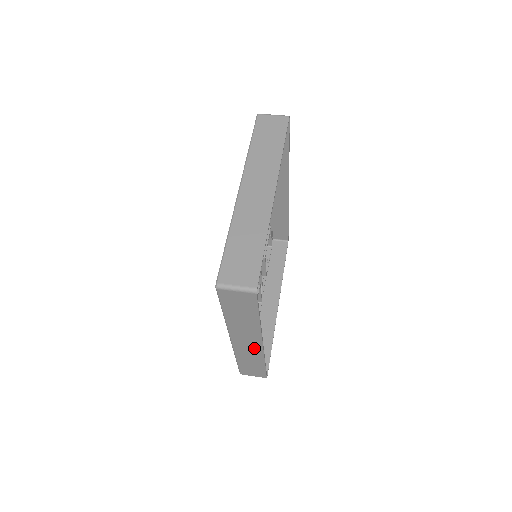
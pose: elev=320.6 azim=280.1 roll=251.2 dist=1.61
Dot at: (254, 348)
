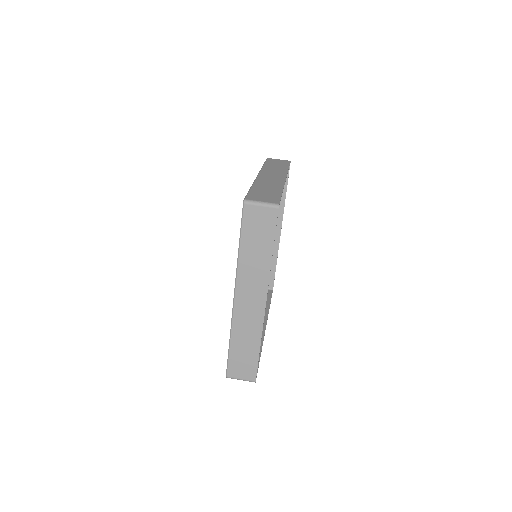
Dot at: occluded
